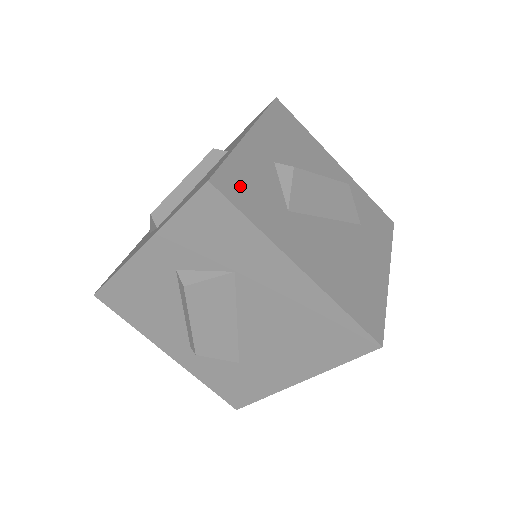
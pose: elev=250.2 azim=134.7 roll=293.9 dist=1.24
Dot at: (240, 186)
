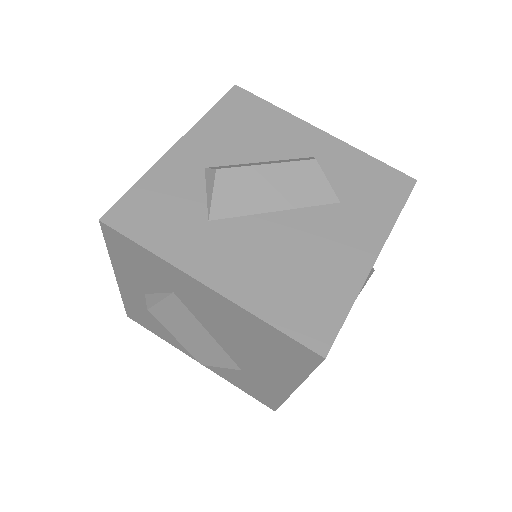
Dot at: (142, 213)
